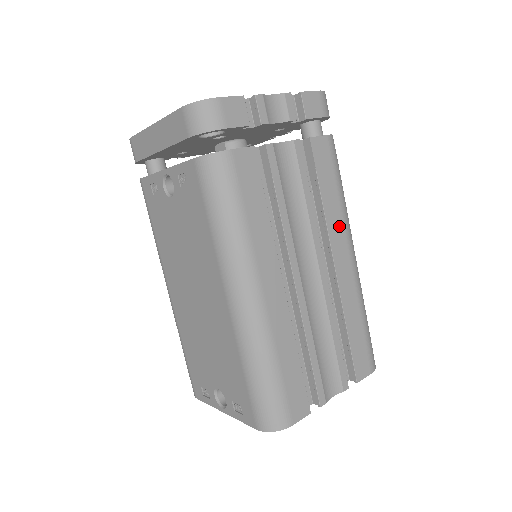
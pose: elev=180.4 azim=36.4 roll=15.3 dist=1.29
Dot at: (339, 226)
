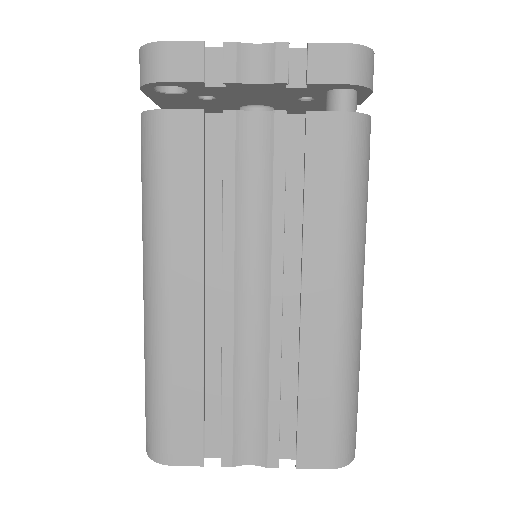
Dot at: (327, 247)
